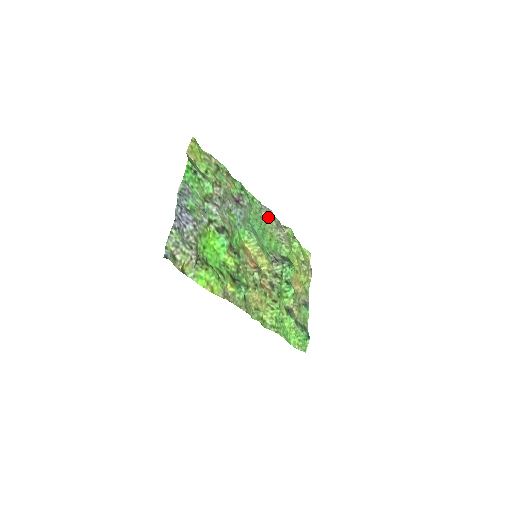
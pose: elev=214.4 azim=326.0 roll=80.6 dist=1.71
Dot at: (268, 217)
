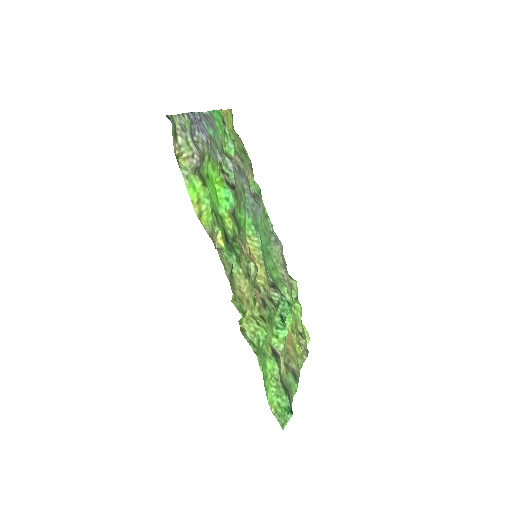
Dot at: (277, 246)
